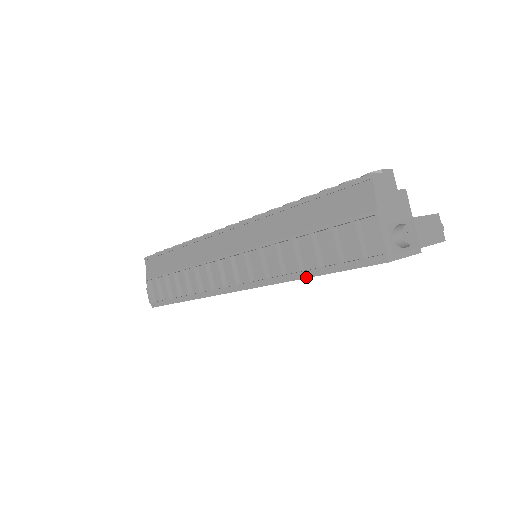
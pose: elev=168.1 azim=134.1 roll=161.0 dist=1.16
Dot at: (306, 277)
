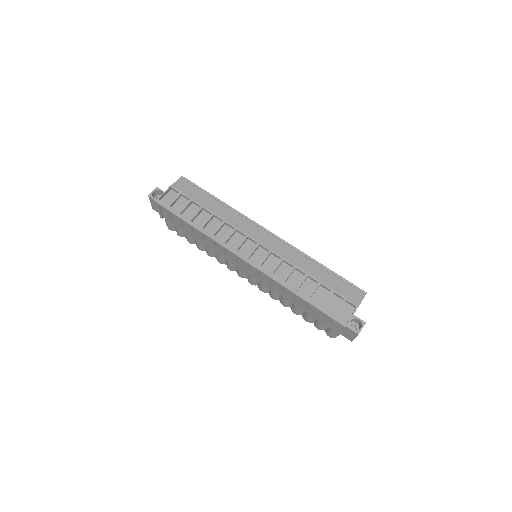
Dot at: (299, 295)
